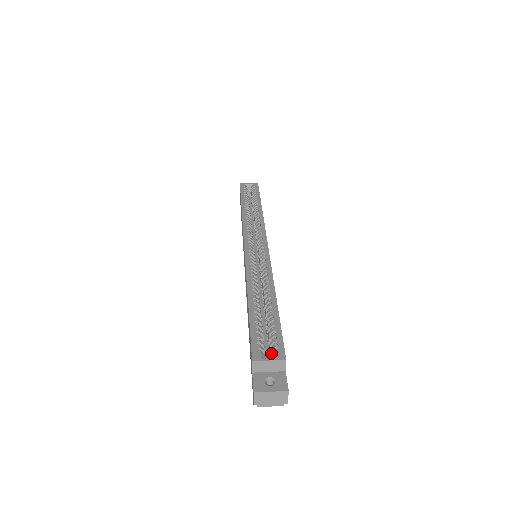
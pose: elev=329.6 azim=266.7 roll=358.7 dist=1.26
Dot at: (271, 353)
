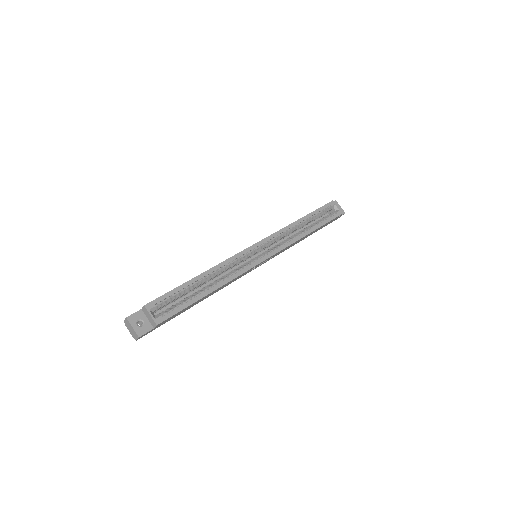
Dot at: (161, 313)
